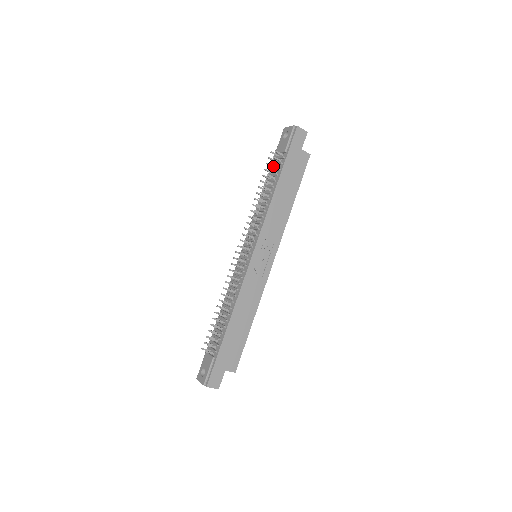
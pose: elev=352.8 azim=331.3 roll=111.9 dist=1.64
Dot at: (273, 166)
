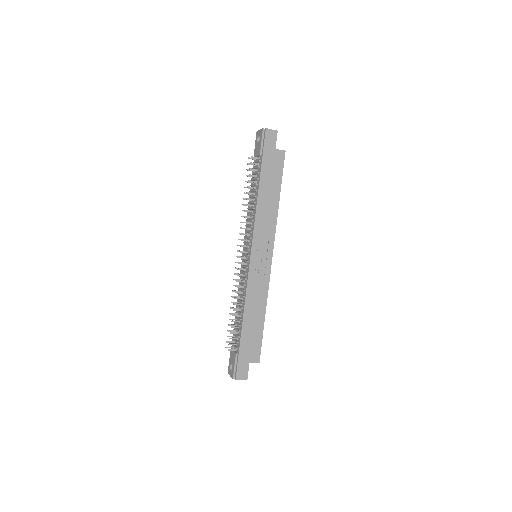
Dot at: (253, 170)
